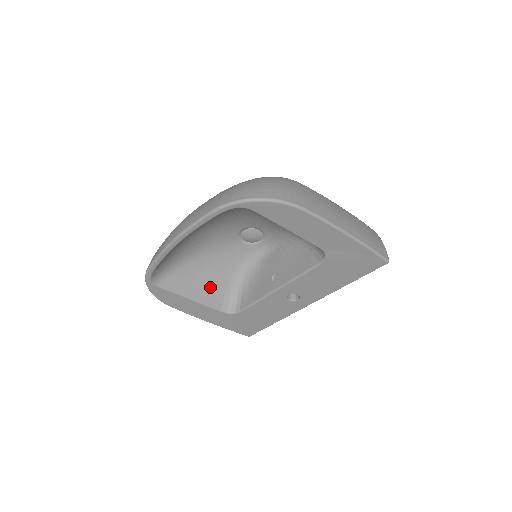
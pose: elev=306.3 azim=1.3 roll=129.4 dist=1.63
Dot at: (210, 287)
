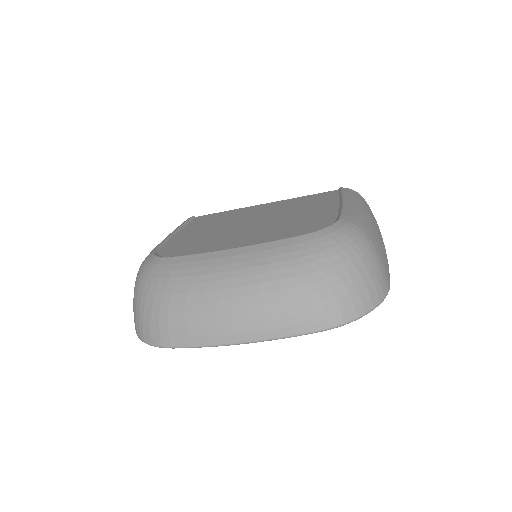
Dot at: occluded
